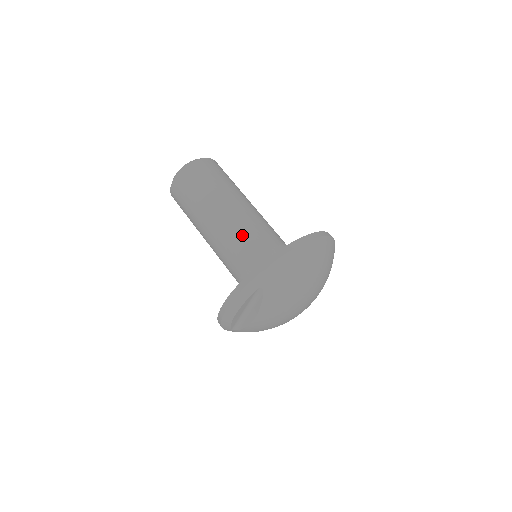
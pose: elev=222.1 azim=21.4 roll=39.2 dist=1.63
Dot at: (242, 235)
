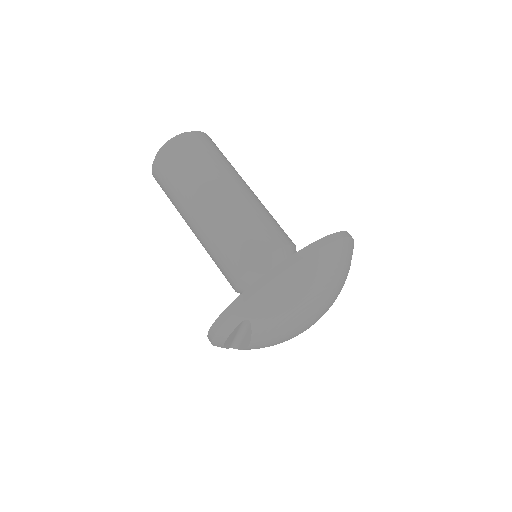
Dot at: (231, 239)
